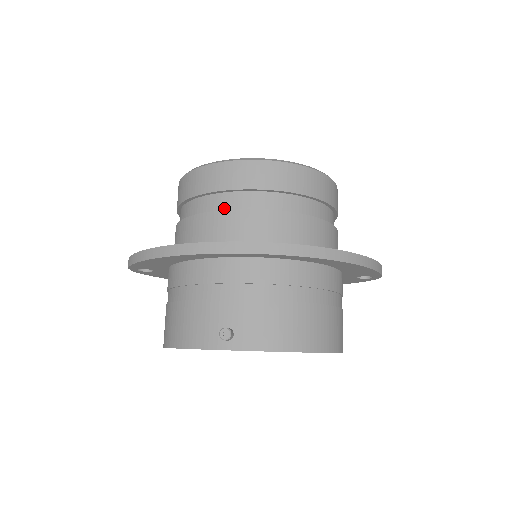
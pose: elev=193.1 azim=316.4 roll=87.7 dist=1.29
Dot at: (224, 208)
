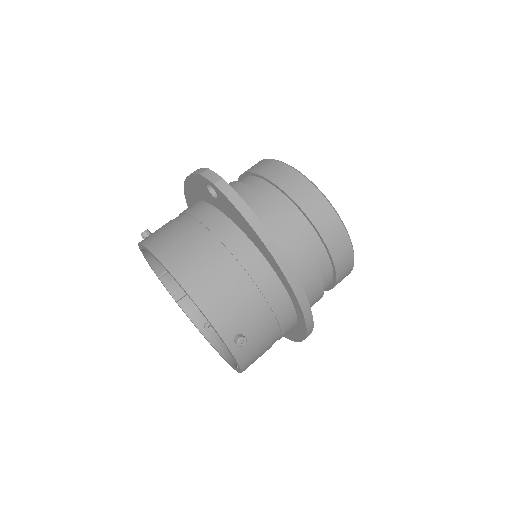
Dot at: (315, 256)
